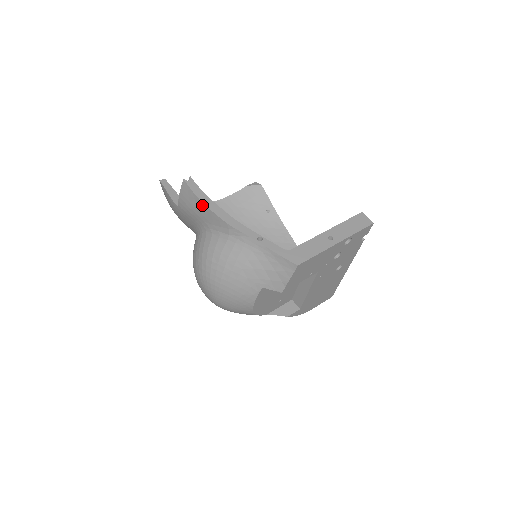
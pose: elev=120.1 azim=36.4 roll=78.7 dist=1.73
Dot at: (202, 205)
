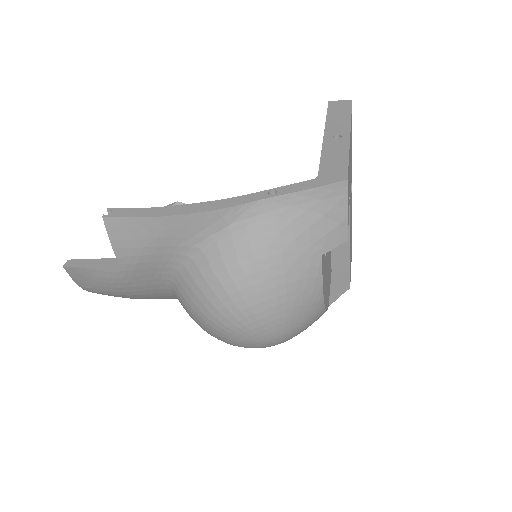
Dot at: (159, 221)
